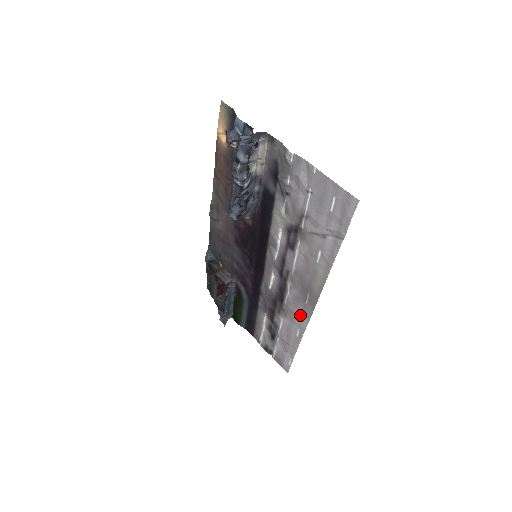
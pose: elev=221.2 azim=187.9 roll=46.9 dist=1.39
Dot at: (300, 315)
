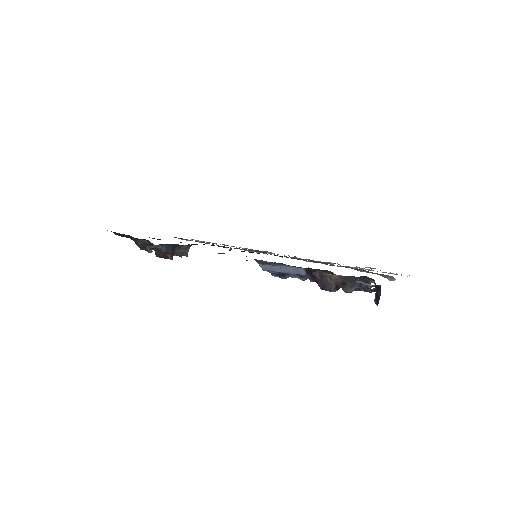
Dot at: occluded
